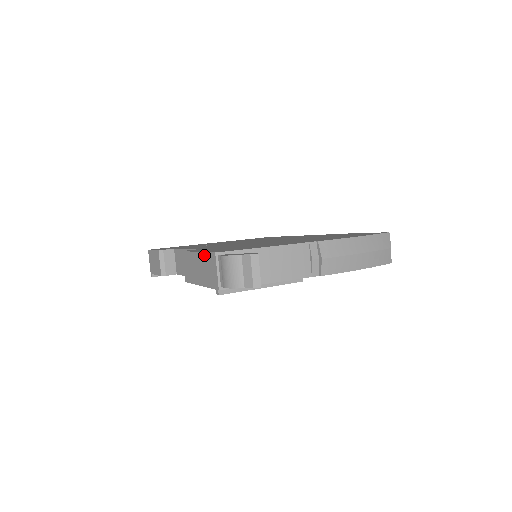
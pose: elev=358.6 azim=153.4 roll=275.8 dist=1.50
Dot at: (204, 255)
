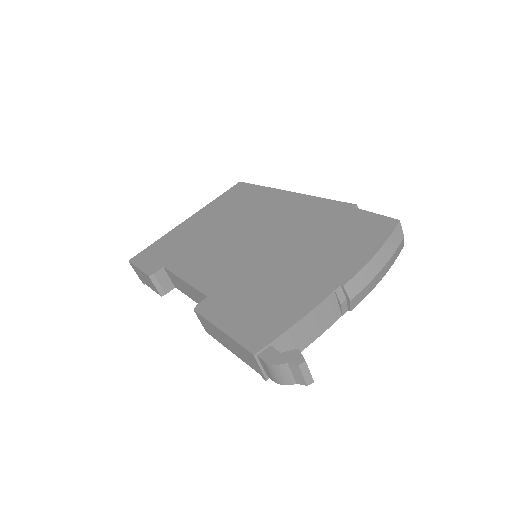
Dot at: (234, 342)
